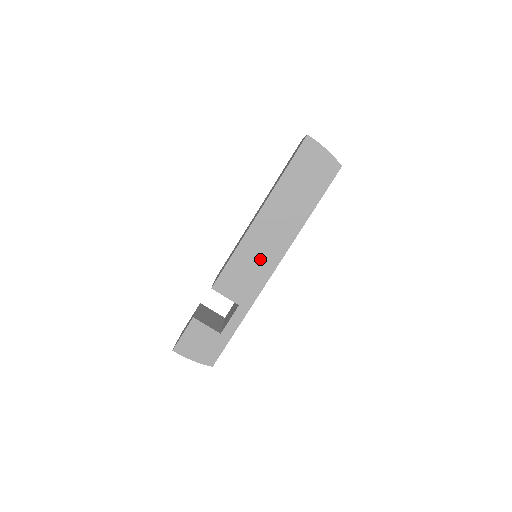
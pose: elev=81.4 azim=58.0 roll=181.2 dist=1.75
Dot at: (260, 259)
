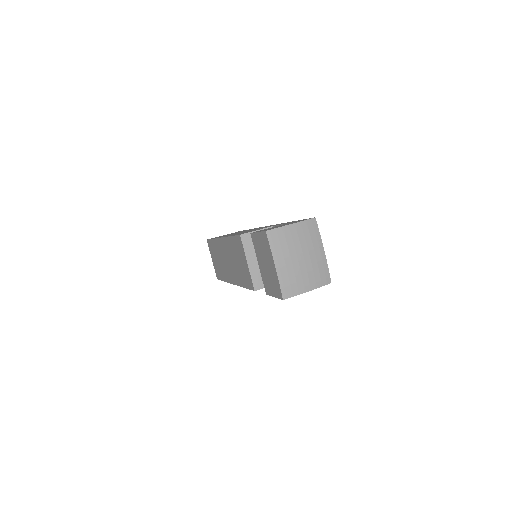
Dot at: occluded
